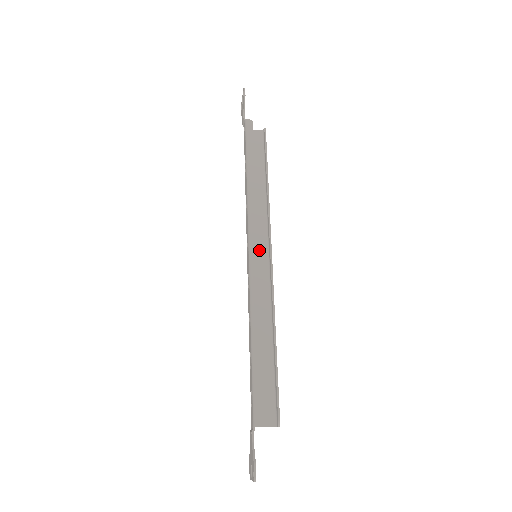
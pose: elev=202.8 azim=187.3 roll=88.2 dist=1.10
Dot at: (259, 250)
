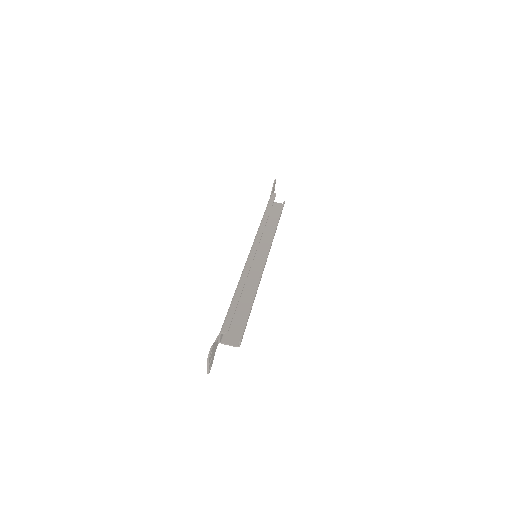
Dot at: (260, 256)
